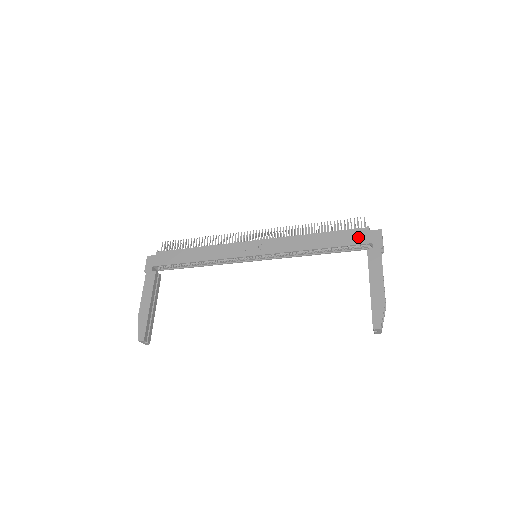
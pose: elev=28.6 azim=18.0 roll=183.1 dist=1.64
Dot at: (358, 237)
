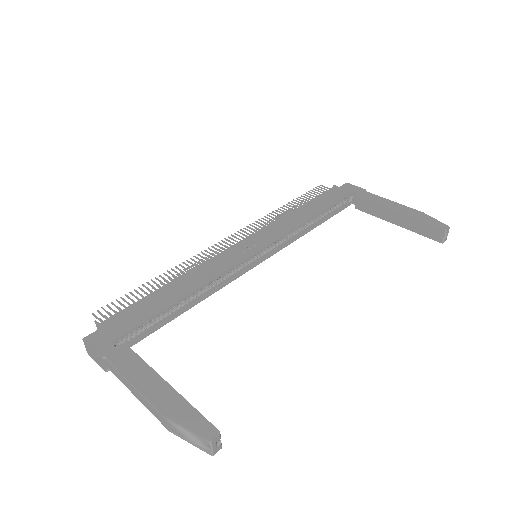
Dot at: (337, 193)
